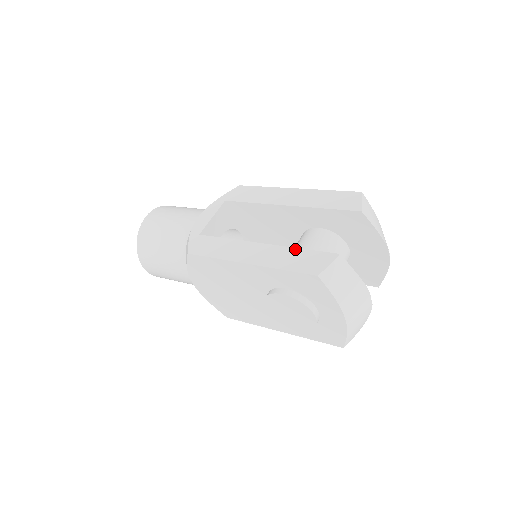
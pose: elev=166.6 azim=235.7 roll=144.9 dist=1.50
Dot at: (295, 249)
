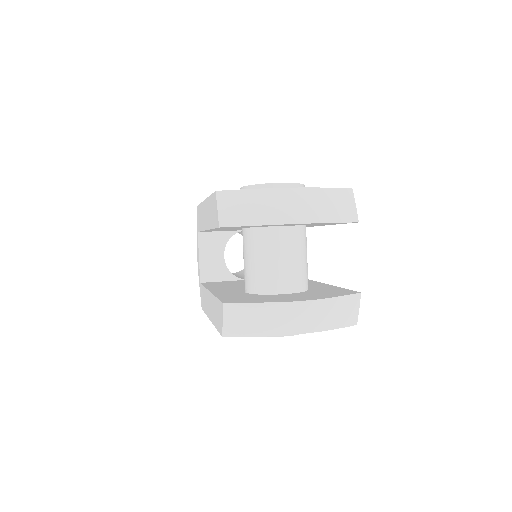
Dot at: (214, 298)
